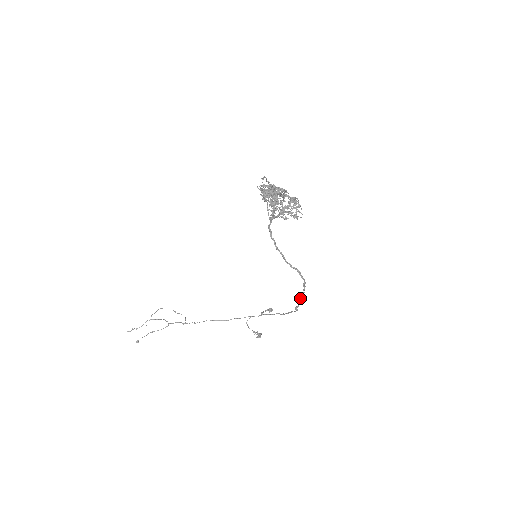
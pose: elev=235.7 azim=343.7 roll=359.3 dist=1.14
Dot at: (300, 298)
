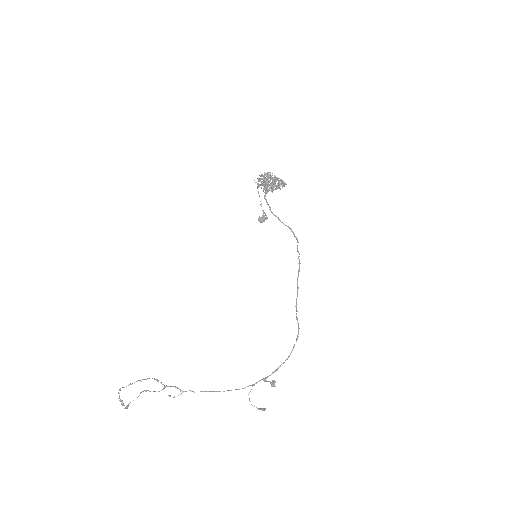
Dot at: (297, 279)
